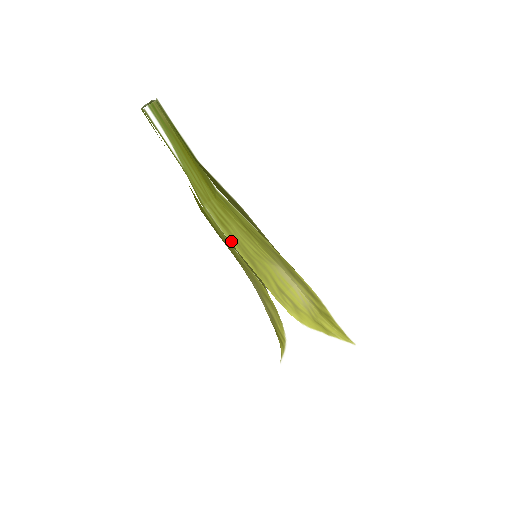
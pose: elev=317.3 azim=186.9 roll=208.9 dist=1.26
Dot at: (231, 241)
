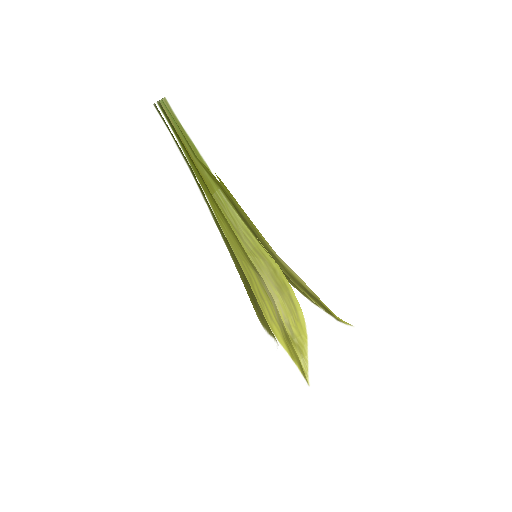
Dot at: (225, 234)
